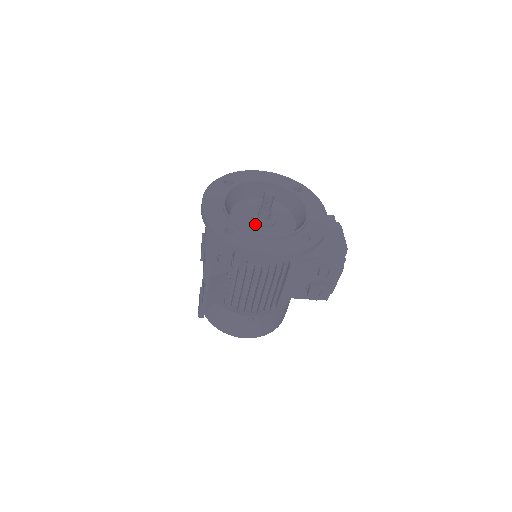
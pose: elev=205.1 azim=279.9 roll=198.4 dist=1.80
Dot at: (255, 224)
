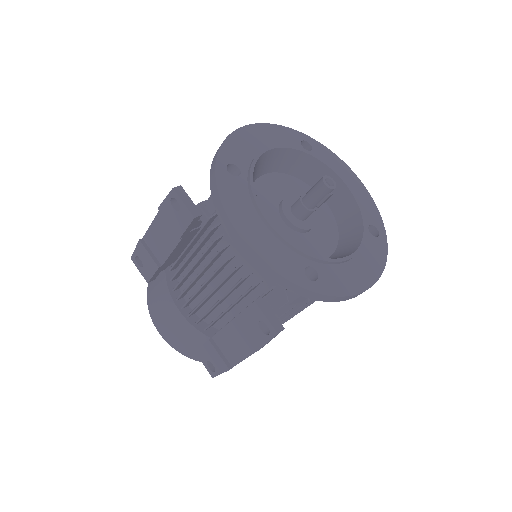
Dot at: (297, 231)
